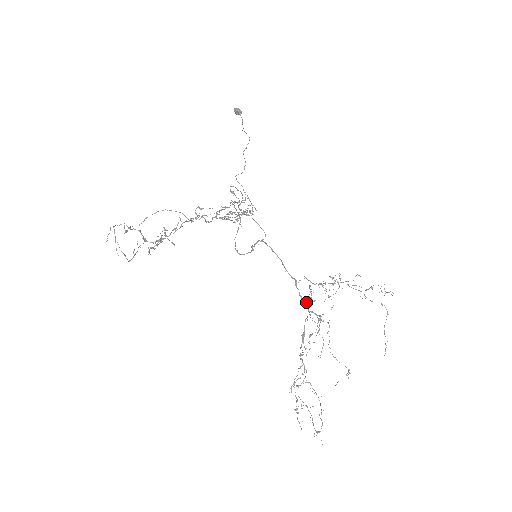
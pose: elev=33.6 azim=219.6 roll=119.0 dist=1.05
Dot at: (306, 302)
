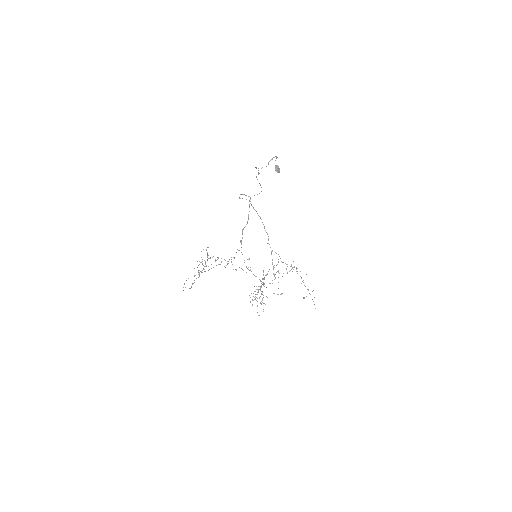
Dot at: occluded
